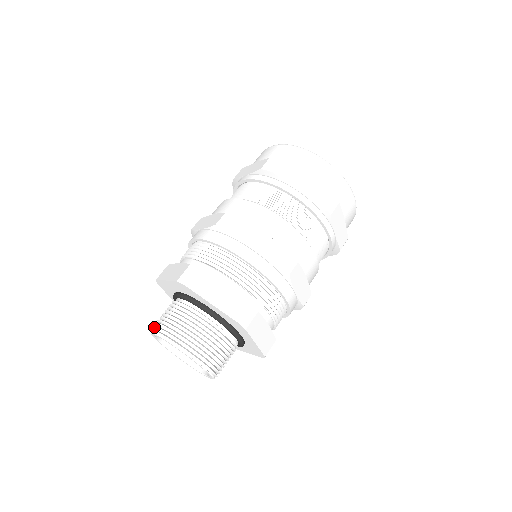
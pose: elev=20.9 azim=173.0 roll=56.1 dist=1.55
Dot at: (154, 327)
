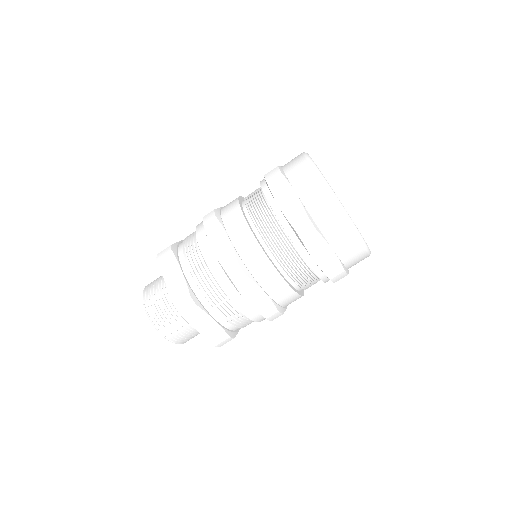
Dot at: occluded
